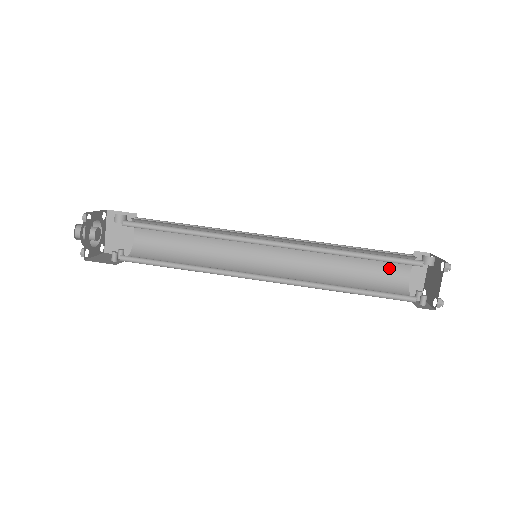
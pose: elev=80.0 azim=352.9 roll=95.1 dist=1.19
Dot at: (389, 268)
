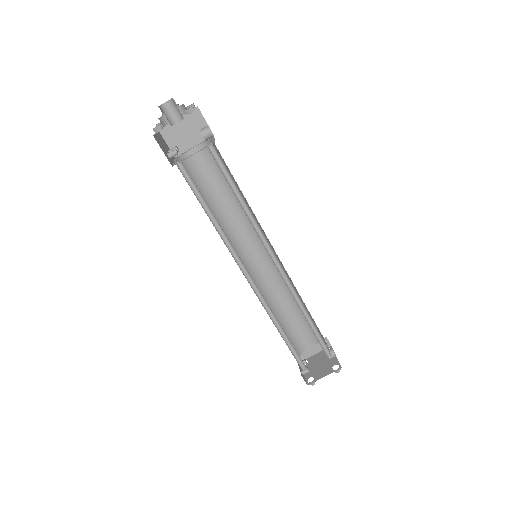
Dot at: (306, 333)
